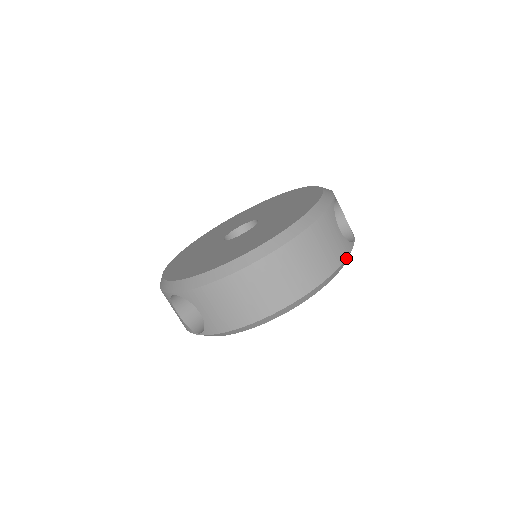
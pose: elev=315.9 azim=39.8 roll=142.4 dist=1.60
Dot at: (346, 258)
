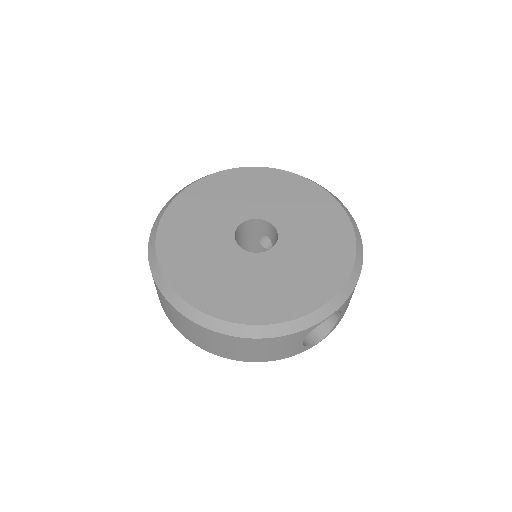
Dot at: (288, 357)
